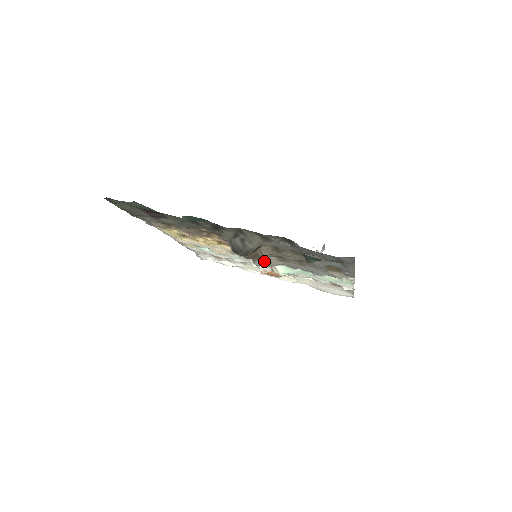
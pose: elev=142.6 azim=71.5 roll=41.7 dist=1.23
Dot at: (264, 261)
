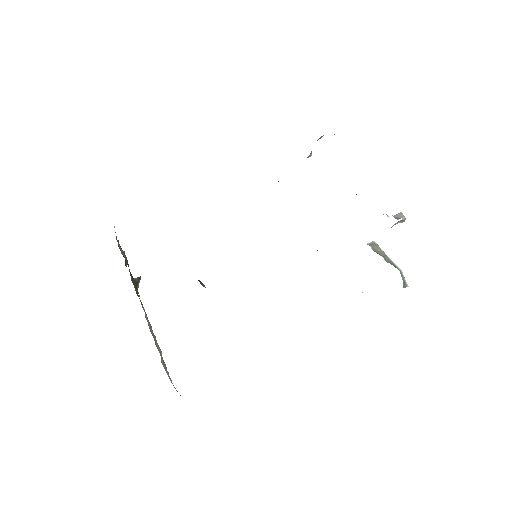
Dot at: occluded
